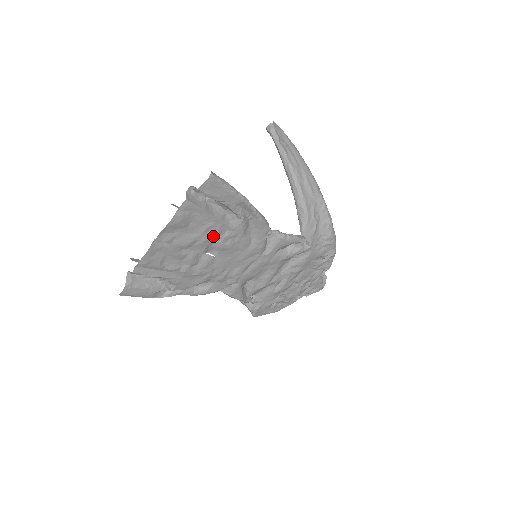
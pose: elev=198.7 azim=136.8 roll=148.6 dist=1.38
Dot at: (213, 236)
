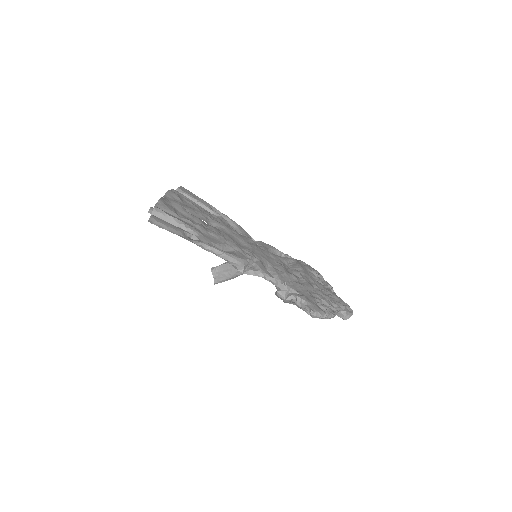
Dot at: (206, 214)
